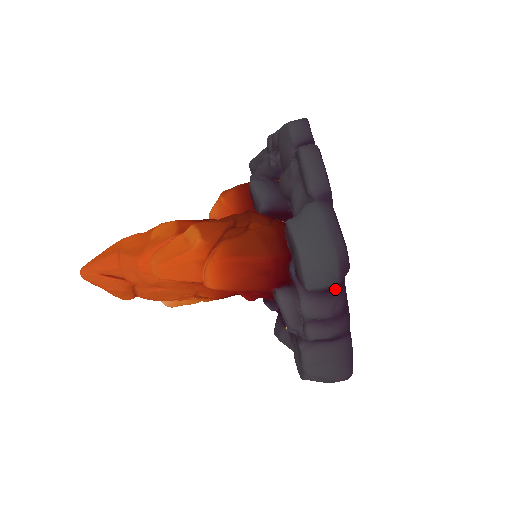
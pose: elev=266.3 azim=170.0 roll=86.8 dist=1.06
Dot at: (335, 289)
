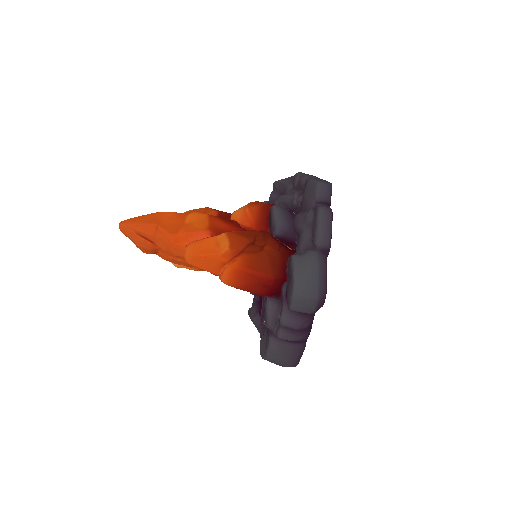
Dot at: occluded
